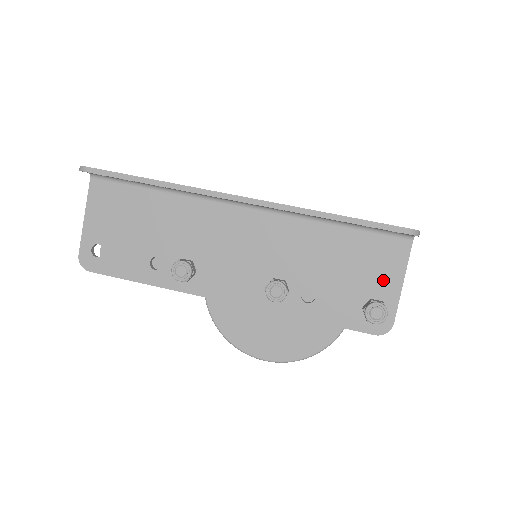
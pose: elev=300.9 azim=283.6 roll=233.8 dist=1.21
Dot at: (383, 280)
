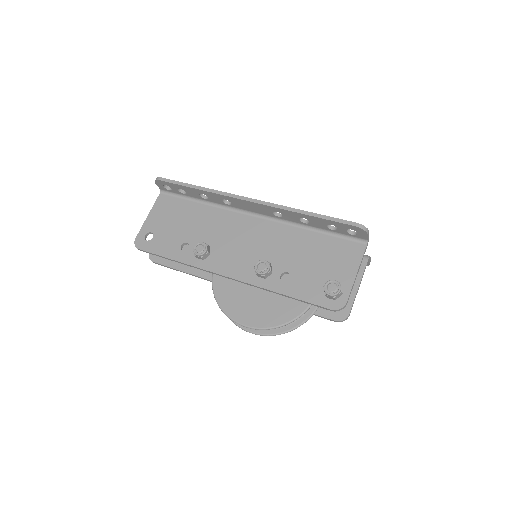
Dot at: (342, 270)
